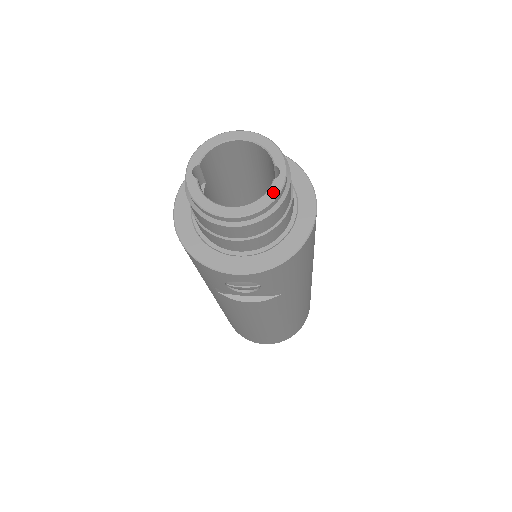
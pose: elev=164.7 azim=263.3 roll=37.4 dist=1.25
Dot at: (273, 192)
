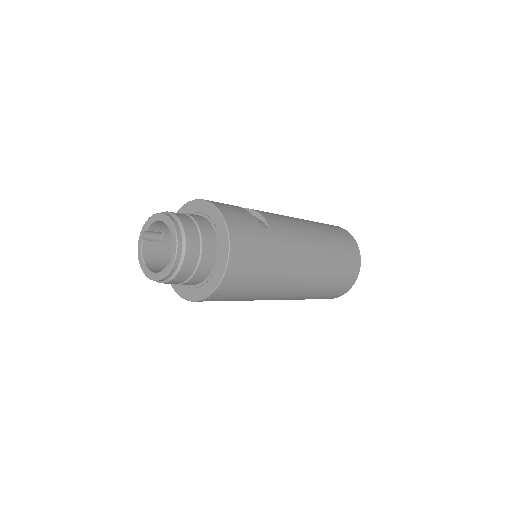
Dot at: (164, 273)
